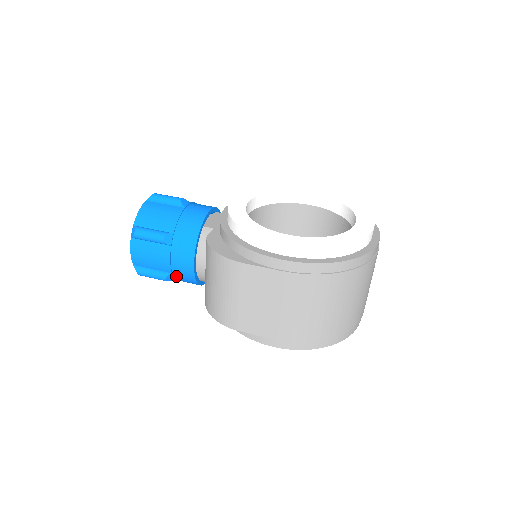
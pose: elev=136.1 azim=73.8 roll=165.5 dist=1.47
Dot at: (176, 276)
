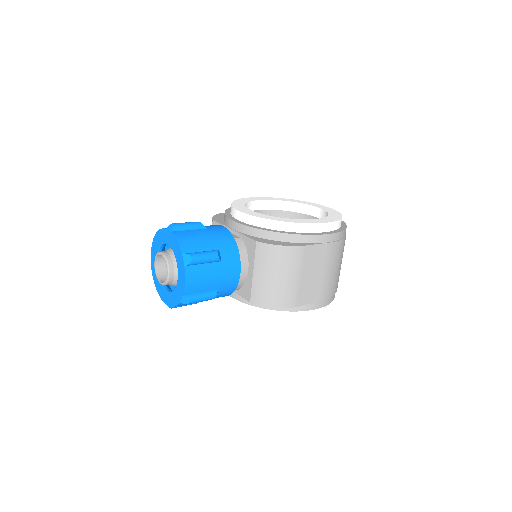
Dot at: (219, 291)
